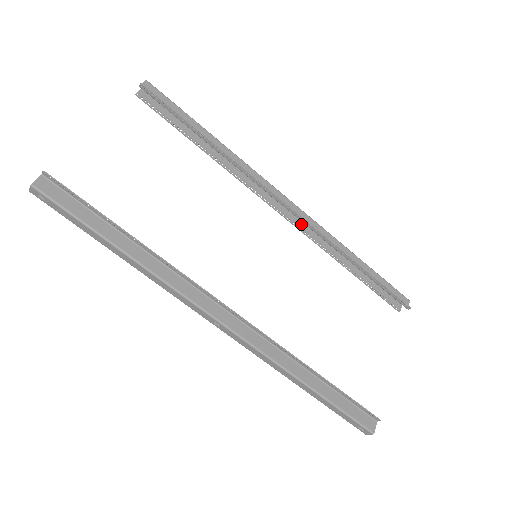
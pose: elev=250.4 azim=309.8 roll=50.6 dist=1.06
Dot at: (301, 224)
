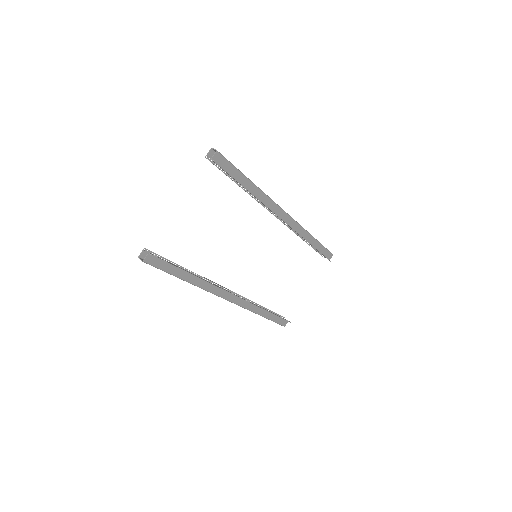
Dot at: occluded
